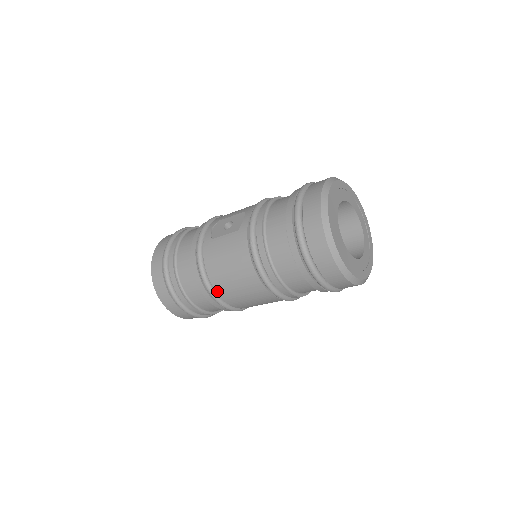
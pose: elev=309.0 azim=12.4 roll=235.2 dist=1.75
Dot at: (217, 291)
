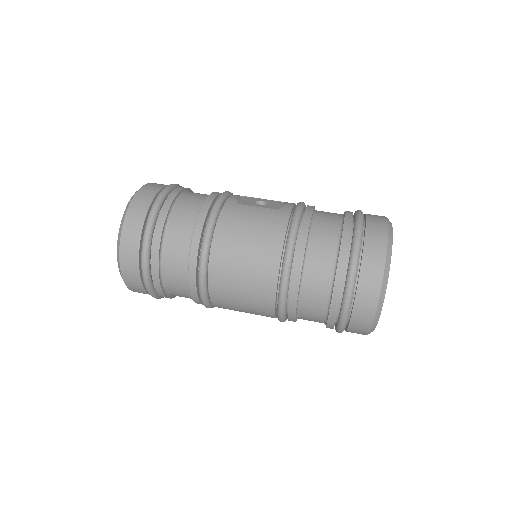
Dot at: (212, 258)
